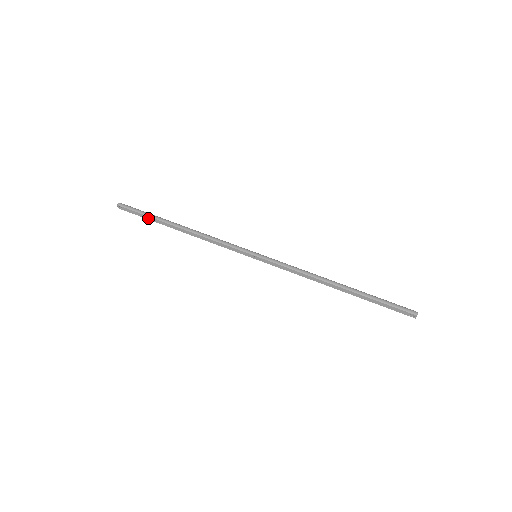
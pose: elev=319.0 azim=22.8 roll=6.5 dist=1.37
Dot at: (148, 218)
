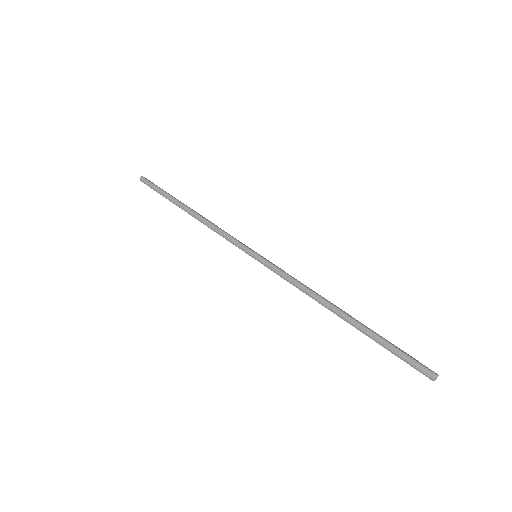
Dot at: occluded
